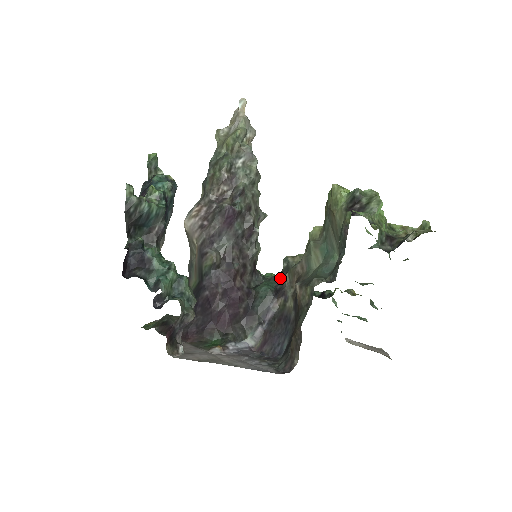
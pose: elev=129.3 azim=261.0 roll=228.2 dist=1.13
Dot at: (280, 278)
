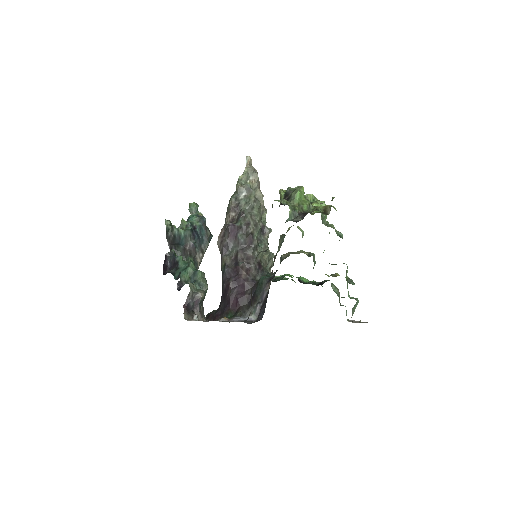
Dot at: (276, 270)
